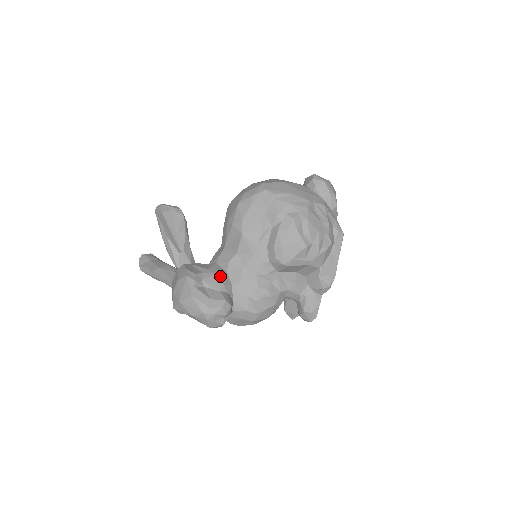
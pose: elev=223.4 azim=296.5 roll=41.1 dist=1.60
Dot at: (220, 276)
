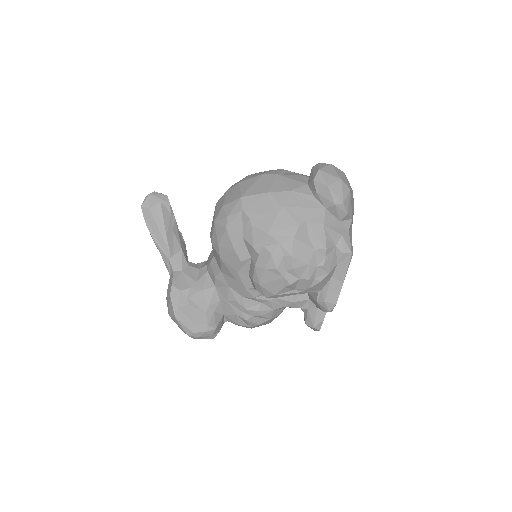
Dot at: (206, 293)
